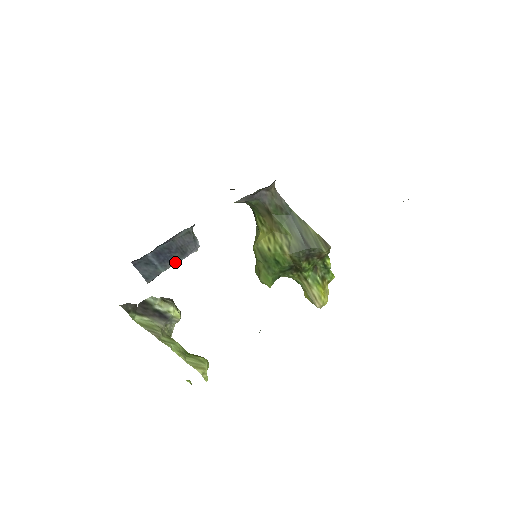
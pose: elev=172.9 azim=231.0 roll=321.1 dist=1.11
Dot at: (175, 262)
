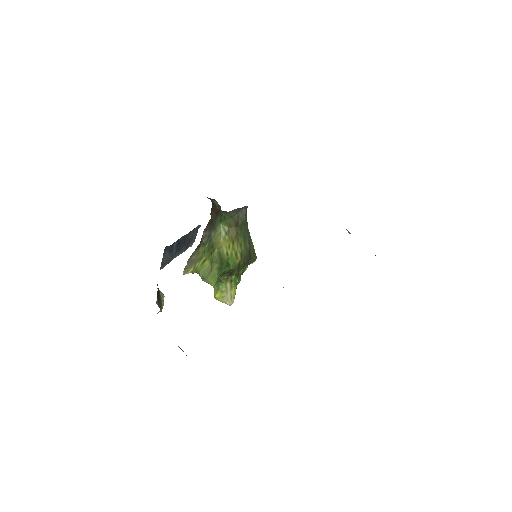
Dot at: (180, 253)
